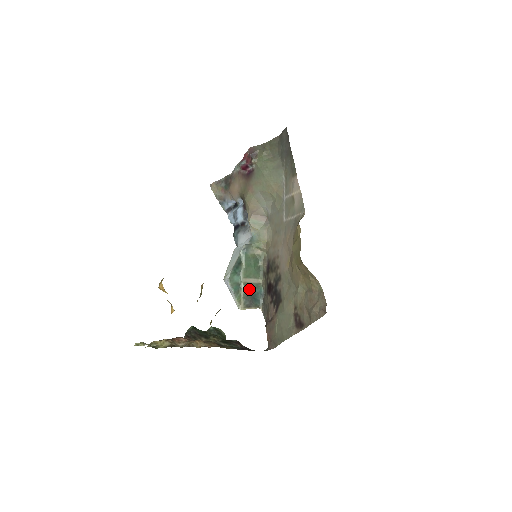
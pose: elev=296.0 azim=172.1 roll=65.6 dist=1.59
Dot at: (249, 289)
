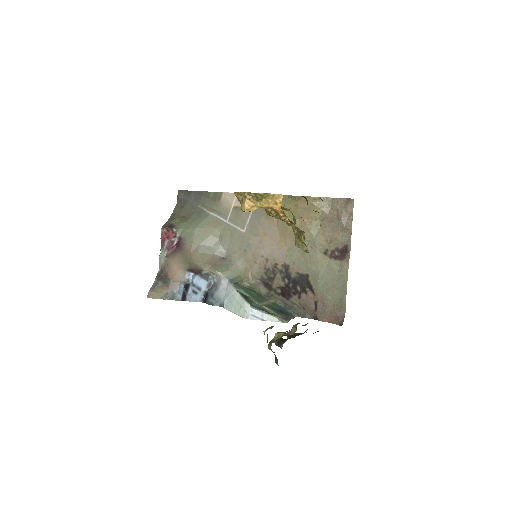
Dot at: (272, 308)
